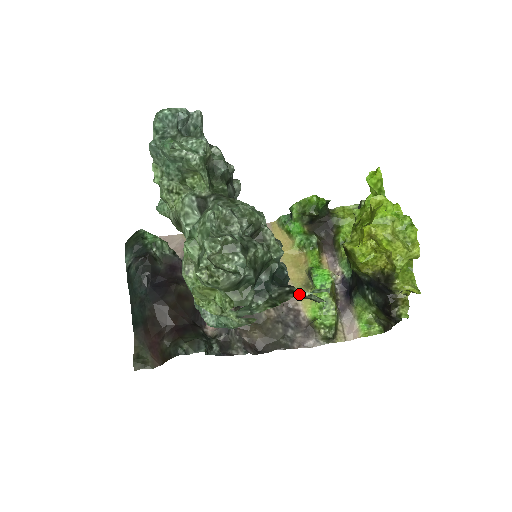
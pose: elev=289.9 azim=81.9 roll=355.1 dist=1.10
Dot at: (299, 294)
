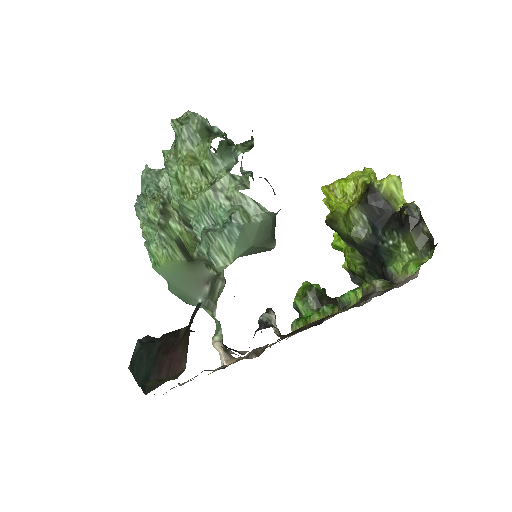
Dot at: occluded
